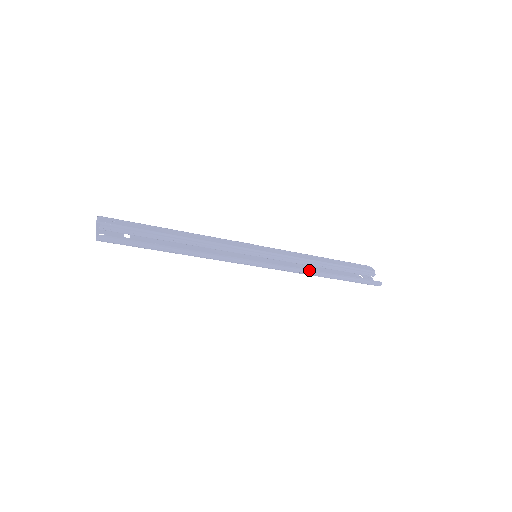
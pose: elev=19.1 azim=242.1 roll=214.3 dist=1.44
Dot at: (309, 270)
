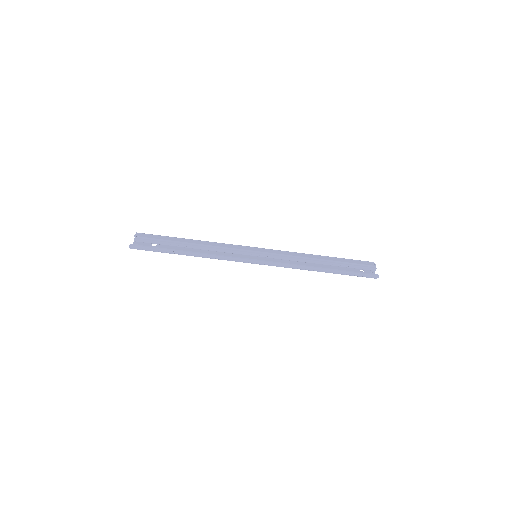
Dot at: (301, 265)
